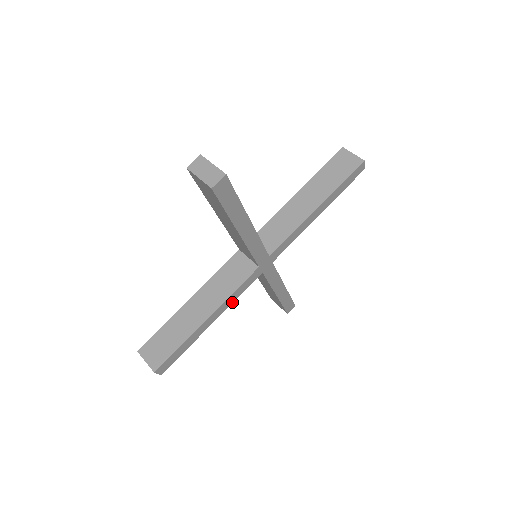
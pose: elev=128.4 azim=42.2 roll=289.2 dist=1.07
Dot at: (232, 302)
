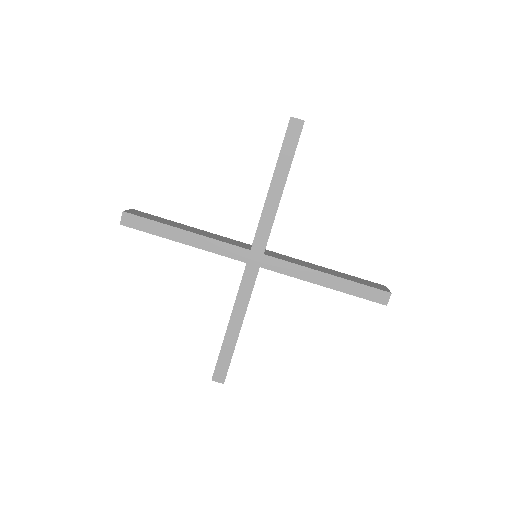
Dot at: (247, 303)
